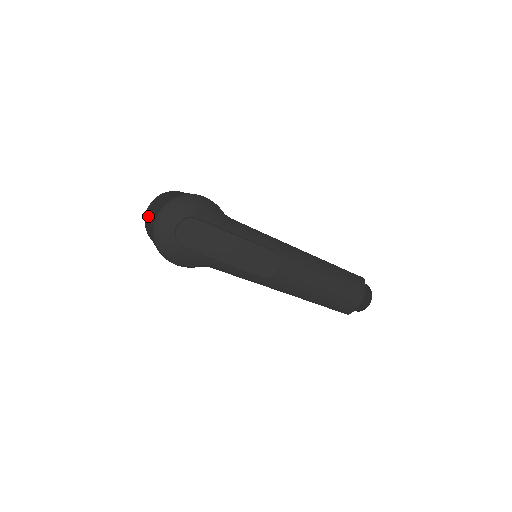
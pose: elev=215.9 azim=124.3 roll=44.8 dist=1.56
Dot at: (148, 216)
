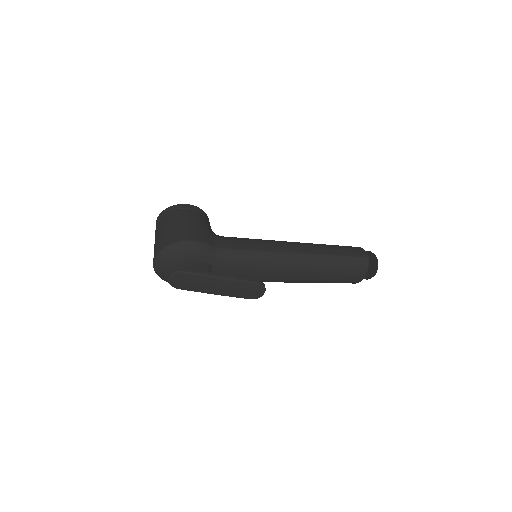
Dot at: occluded
